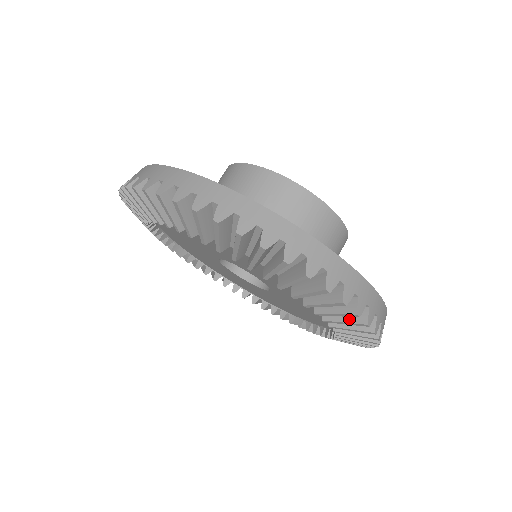
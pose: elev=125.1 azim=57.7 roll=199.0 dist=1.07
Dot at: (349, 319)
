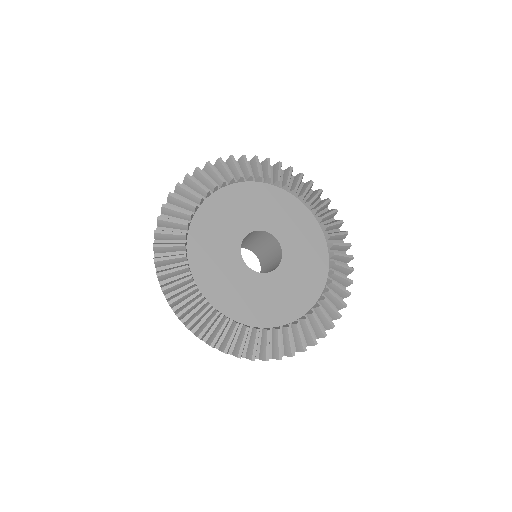
Dot at: (329, 212)
